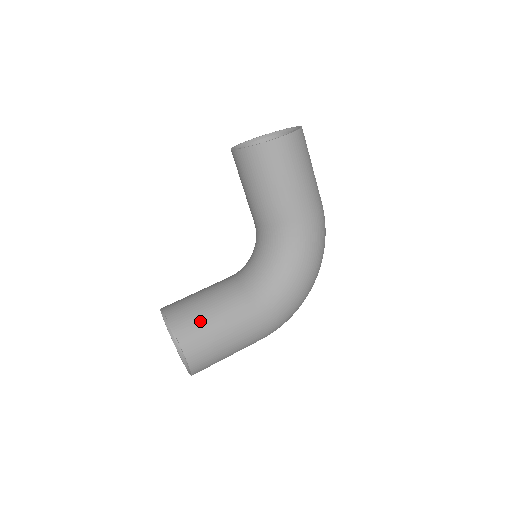
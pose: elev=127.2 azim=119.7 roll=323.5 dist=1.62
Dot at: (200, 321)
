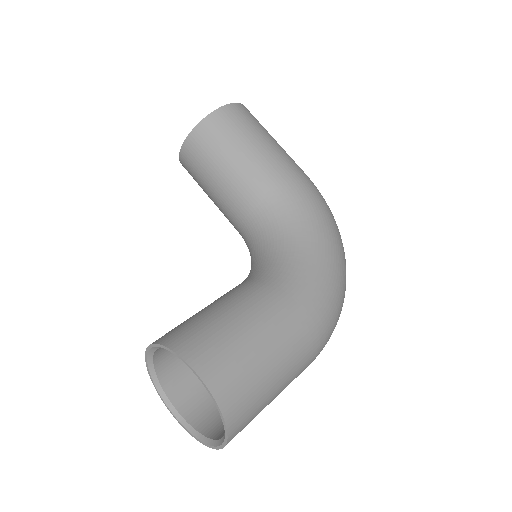
Dot at: (208, 325)
